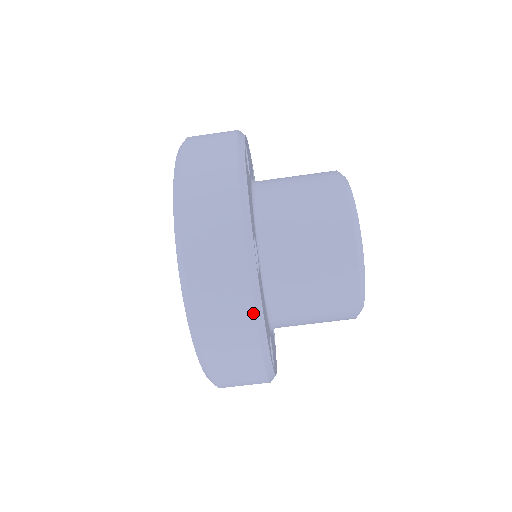
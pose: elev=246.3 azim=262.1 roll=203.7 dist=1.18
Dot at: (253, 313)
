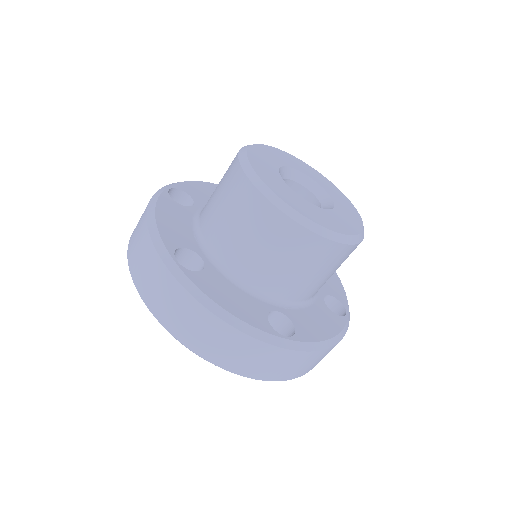
Dot at: (199, 303)
